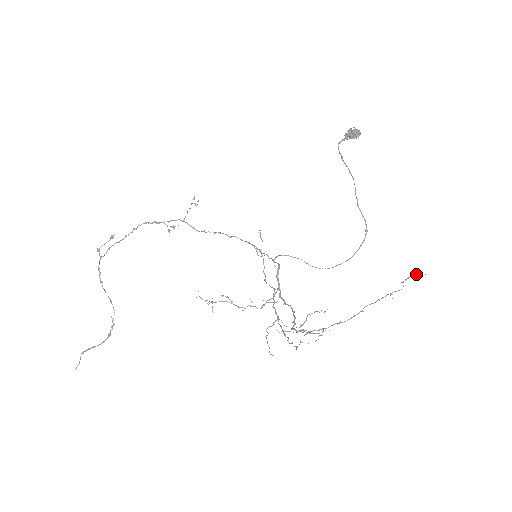
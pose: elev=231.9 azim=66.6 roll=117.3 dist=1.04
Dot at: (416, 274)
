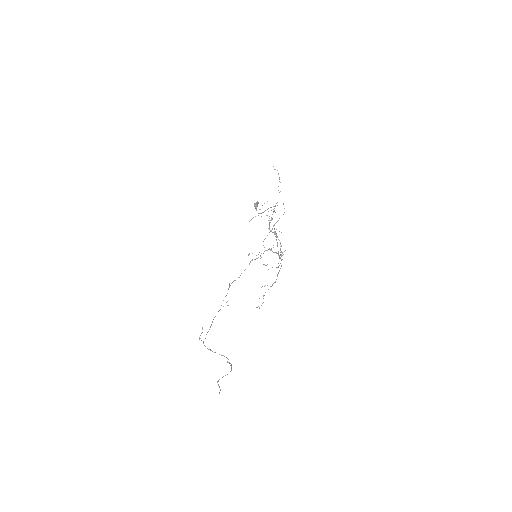
Dot at: occluded
